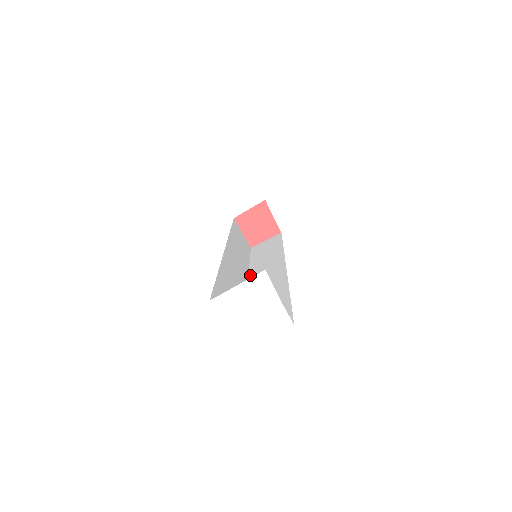
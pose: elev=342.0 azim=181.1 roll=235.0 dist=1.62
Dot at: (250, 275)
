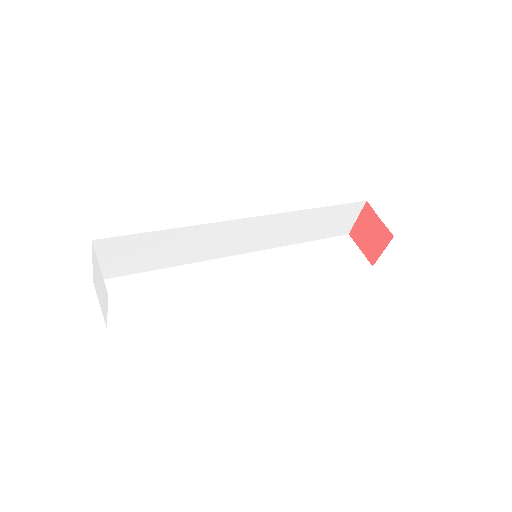
Dot at: (285, 285)
